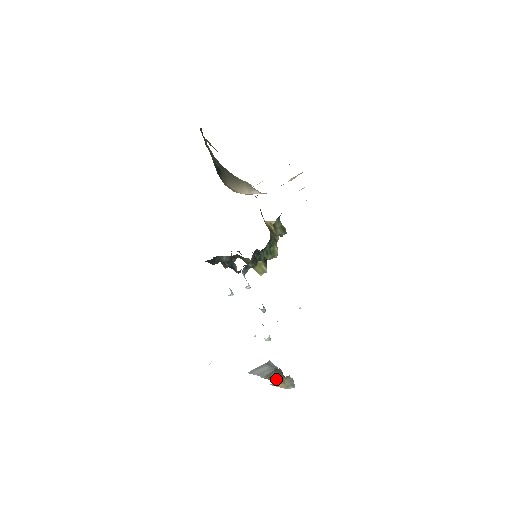
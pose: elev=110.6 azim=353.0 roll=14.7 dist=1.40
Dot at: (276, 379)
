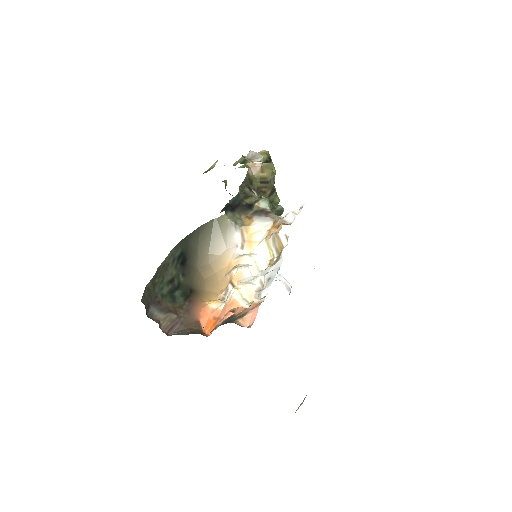
Dot at: (300, 404)
